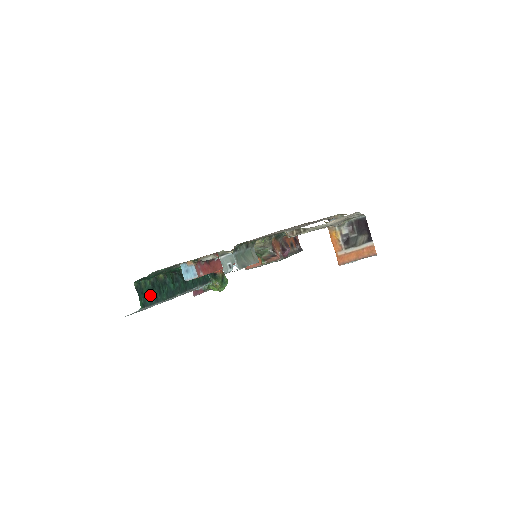
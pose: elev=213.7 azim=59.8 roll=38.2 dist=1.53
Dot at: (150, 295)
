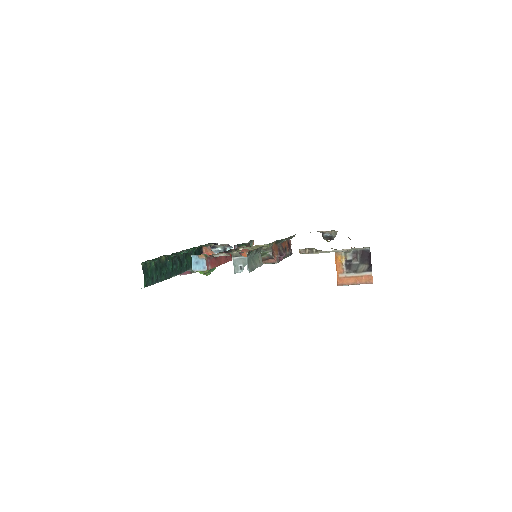
Dot at: (153, 275)
